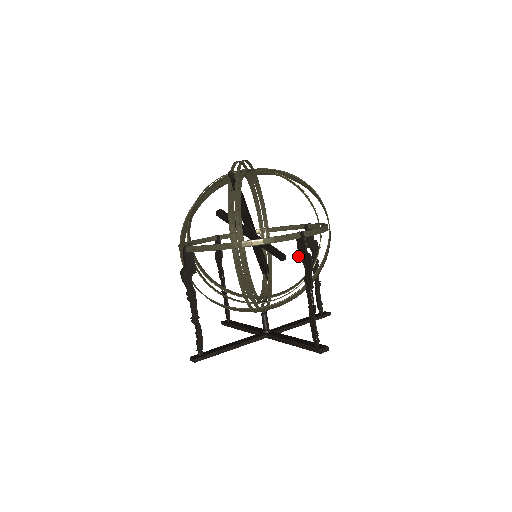
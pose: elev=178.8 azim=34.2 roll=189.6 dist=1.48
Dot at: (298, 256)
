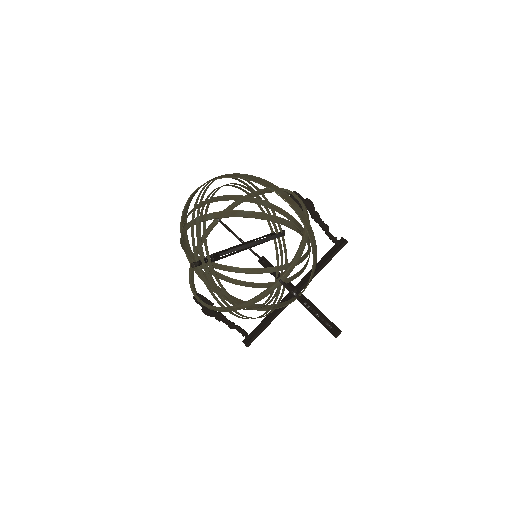
Dot at: occluded
